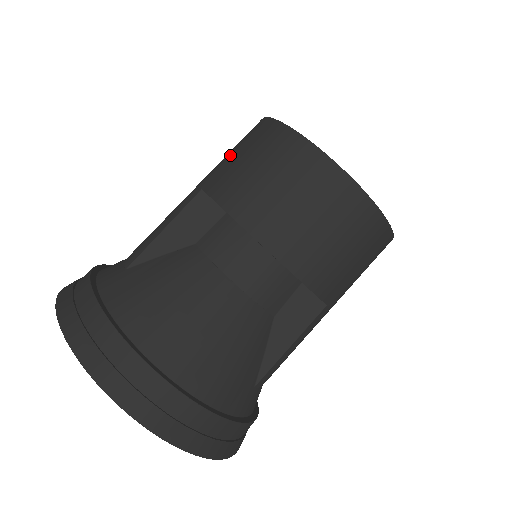
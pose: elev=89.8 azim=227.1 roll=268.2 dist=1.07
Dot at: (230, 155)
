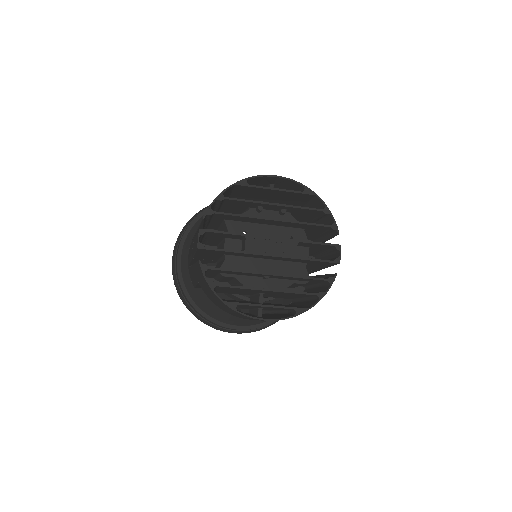
Dot at: (198, 275)
